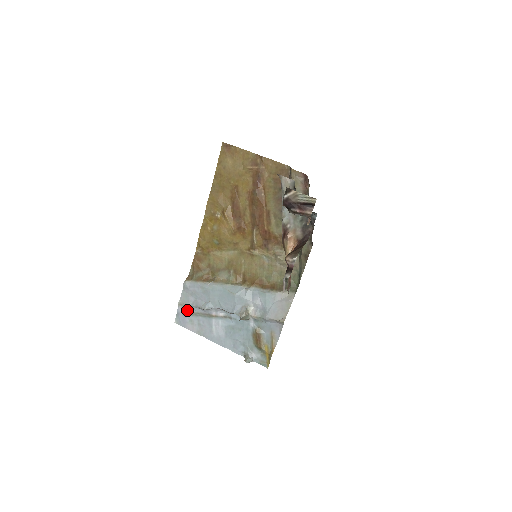
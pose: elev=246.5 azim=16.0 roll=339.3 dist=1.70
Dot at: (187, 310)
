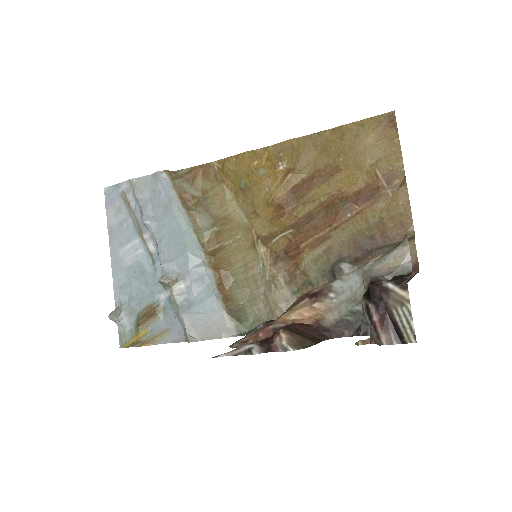
Dot at: (129, 196)
